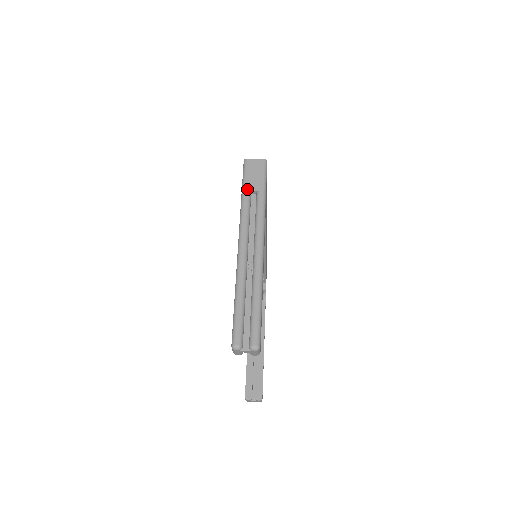
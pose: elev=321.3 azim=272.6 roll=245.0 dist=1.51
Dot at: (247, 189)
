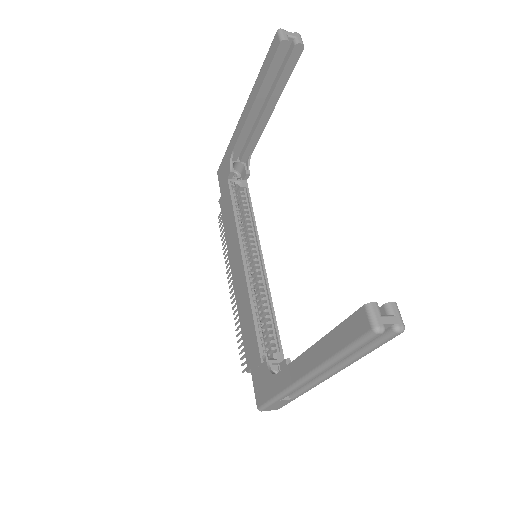
Dot at: occluded
